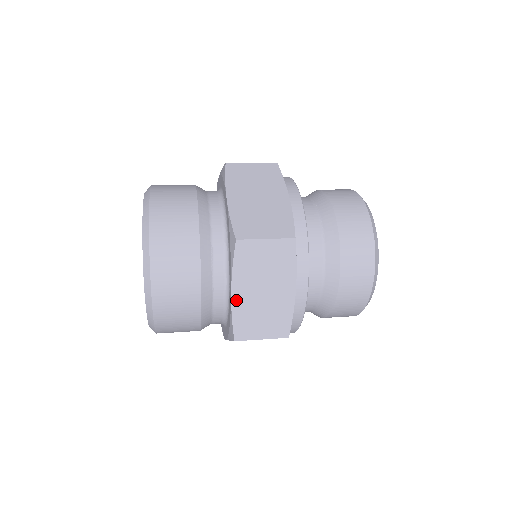
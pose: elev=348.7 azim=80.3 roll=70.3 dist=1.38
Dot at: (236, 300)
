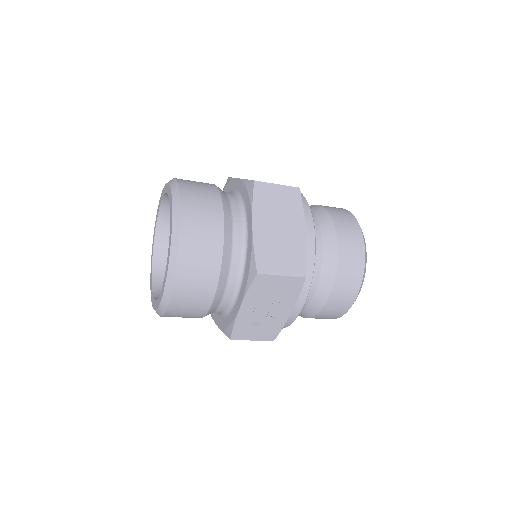
Dot at: (257, 232)
